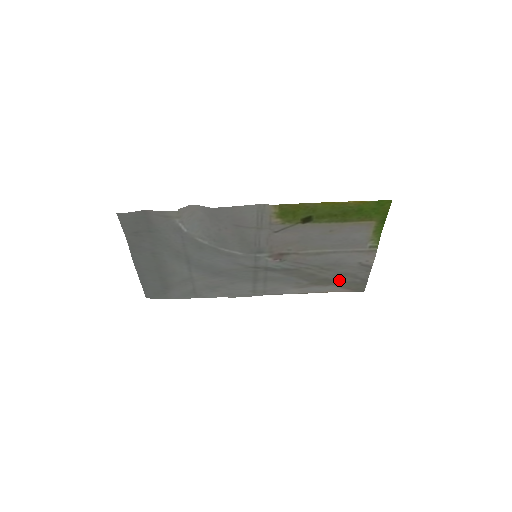
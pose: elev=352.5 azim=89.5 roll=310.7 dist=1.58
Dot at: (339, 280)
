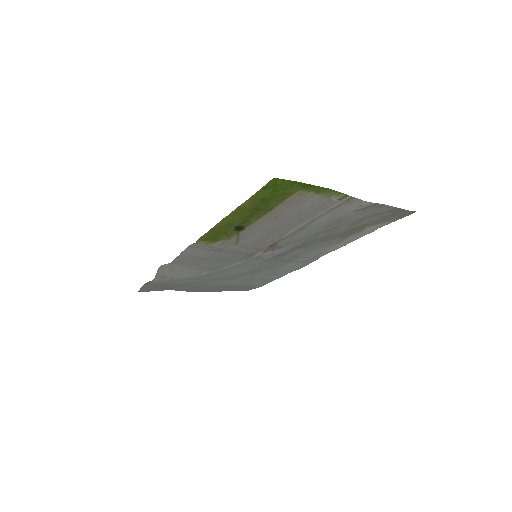
Dot at: (365, 223)
